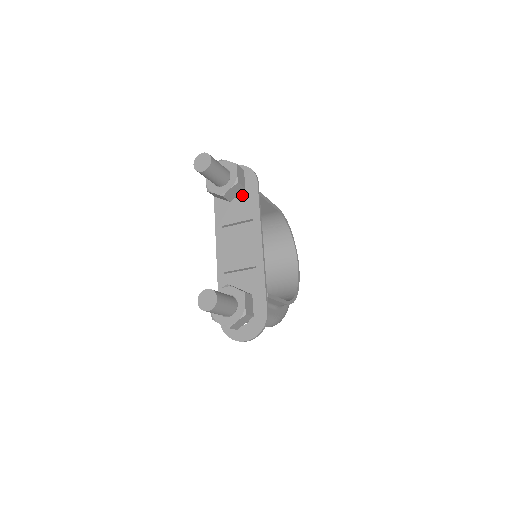
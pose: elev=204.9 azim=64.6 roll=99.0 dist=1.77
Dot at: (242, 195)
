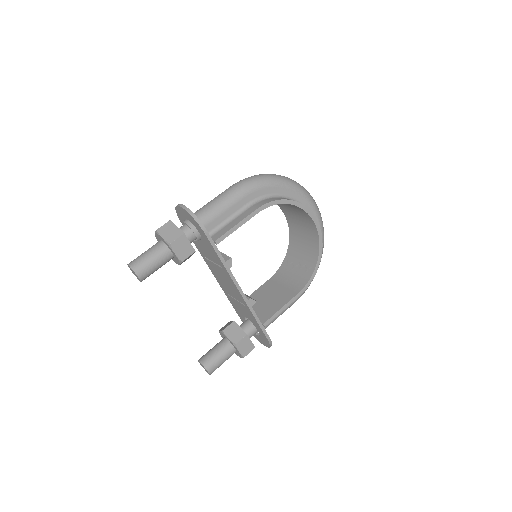
Dot at: (202, 240)
